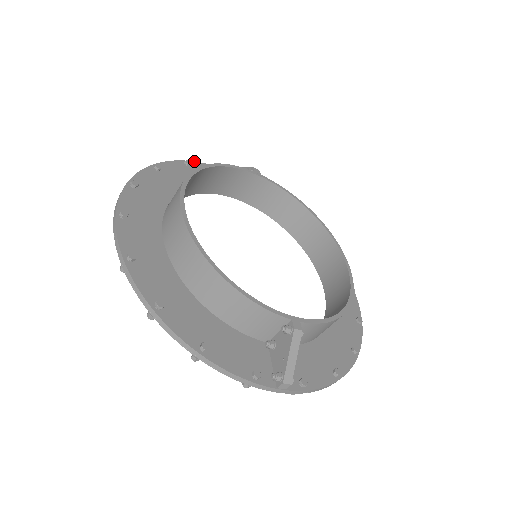
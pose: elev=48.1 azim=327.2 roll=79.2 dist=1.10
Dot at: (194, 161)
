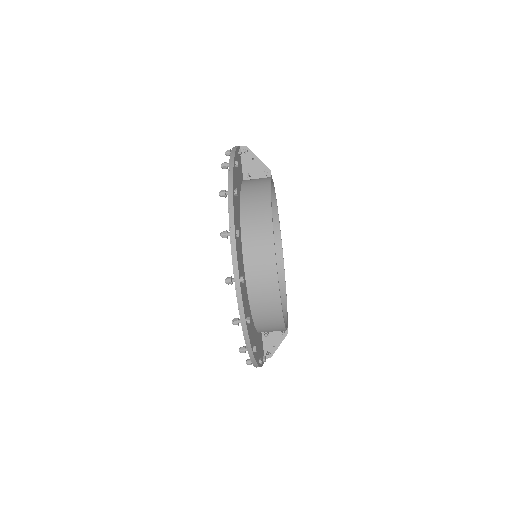
Dot at: (235, 153)
